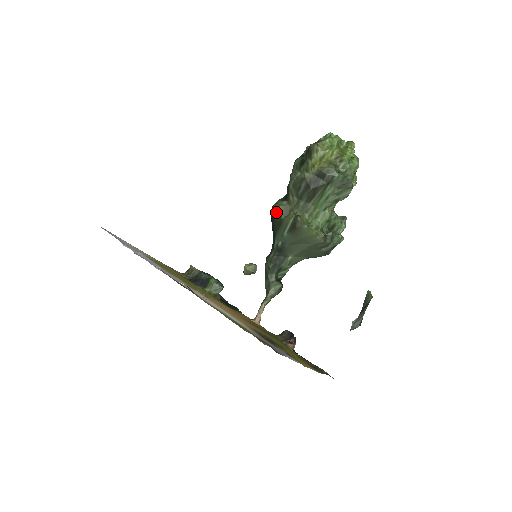
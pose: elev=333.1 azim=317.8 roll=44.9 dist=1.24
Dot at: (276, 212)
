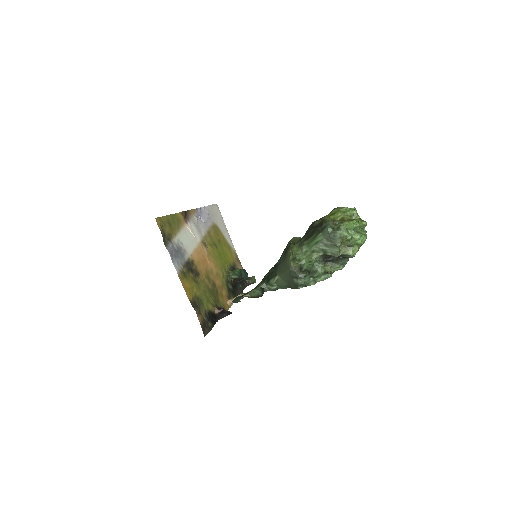
Dot at: (290, 240)
